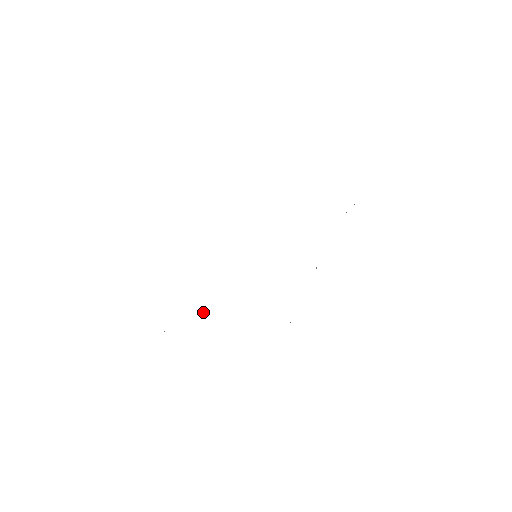
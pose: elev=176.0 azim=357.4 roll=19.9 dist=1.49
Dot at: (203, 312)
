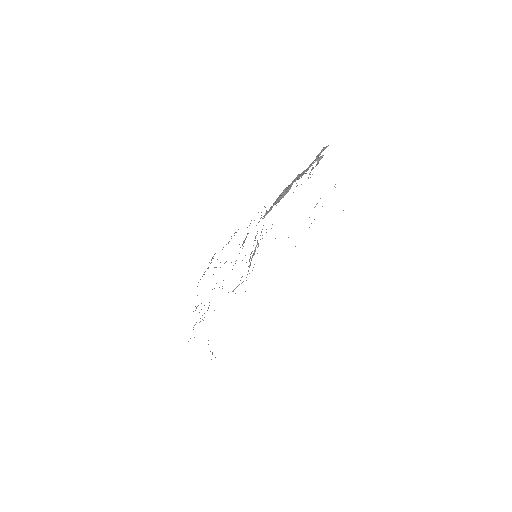
Dot at: occluded
